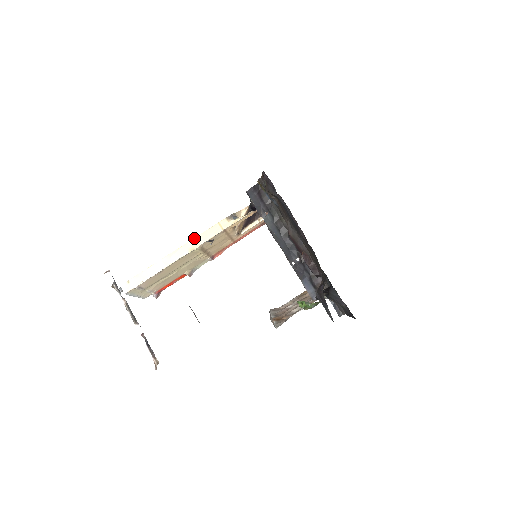
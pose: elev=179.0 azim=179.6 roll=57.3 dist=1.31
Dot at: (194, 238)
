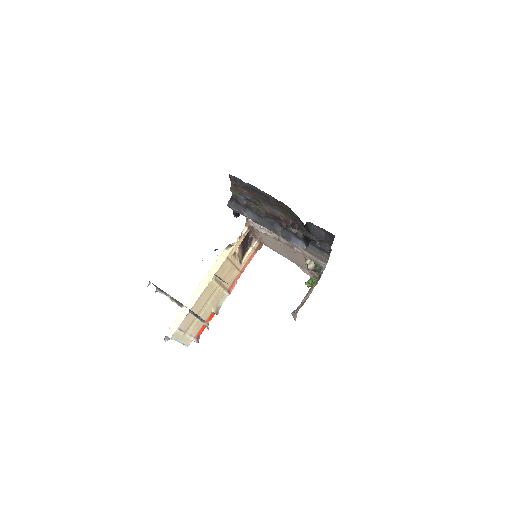
Dot at: (207, 273)
